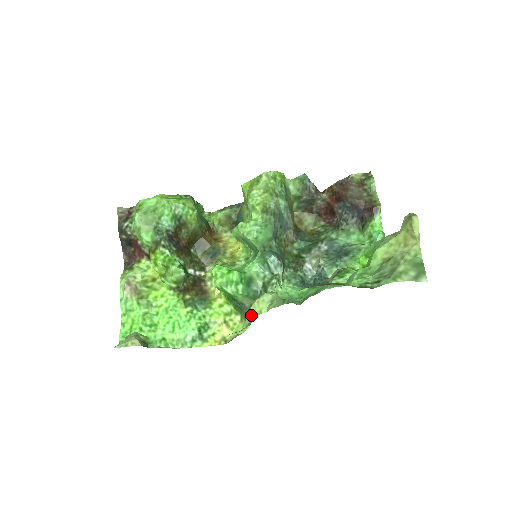
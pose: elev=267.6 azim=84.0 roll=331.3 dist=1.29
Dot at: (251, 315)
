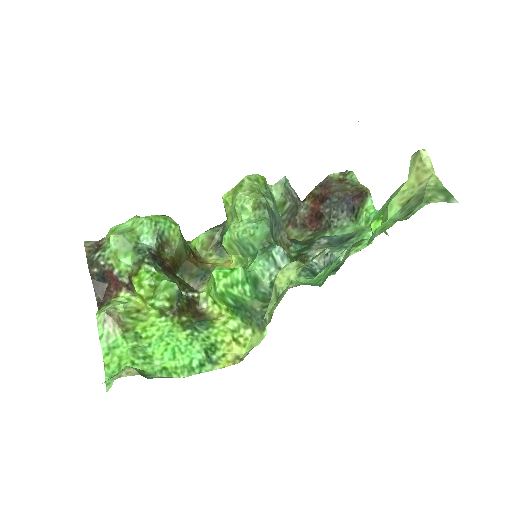
Dot at: (277, 289)
